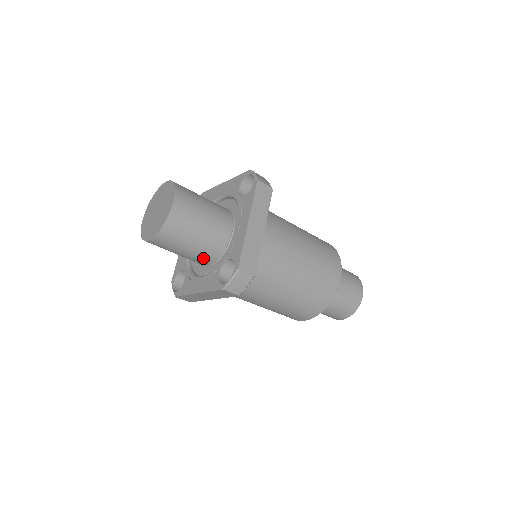
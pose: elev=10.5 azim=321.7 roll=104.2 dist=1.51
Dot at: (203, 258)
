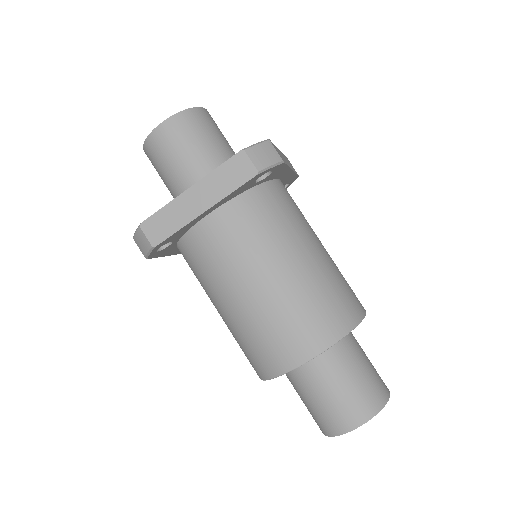
Dot at: occluded
